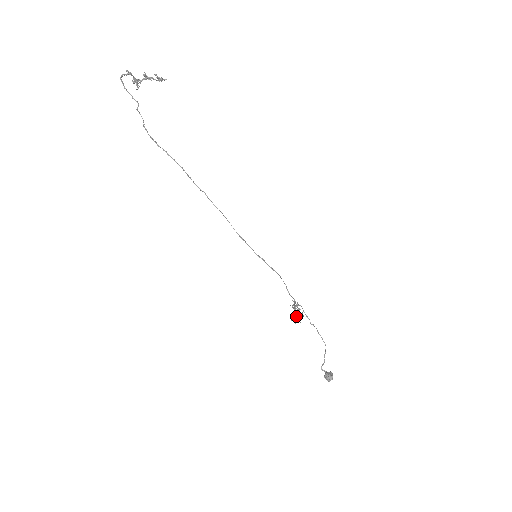
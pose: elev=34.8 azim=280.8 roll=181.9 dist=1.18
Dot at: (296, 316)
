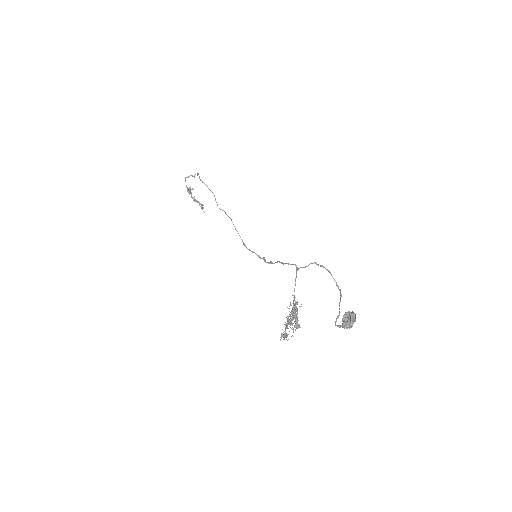
Dot at: (293, 310)
